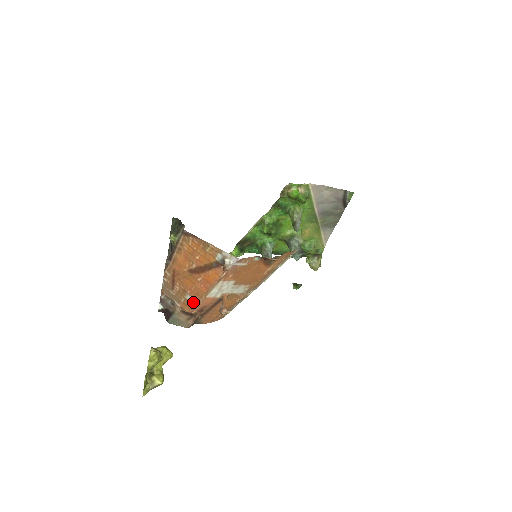
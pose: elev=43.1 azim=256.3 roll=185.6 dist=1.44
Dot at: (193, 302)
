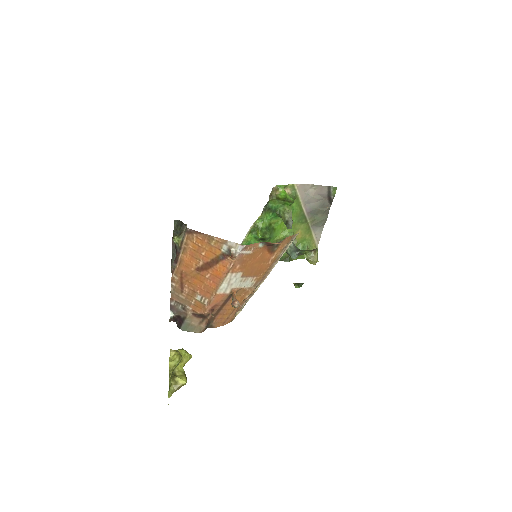
Dot at: (204, 302)
